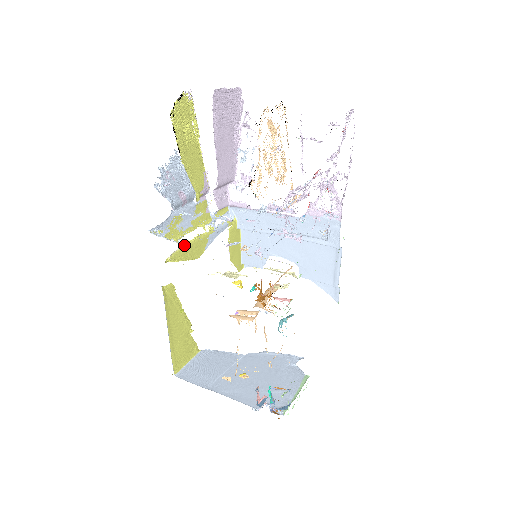
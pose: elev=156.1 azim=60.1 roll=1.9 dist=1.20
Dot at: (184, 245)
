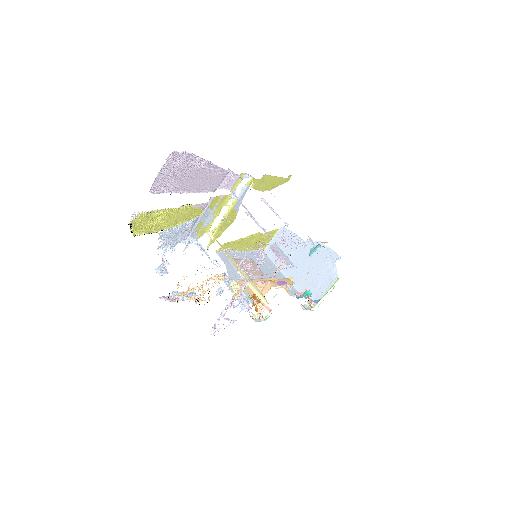
Dot at: (216, 230)
